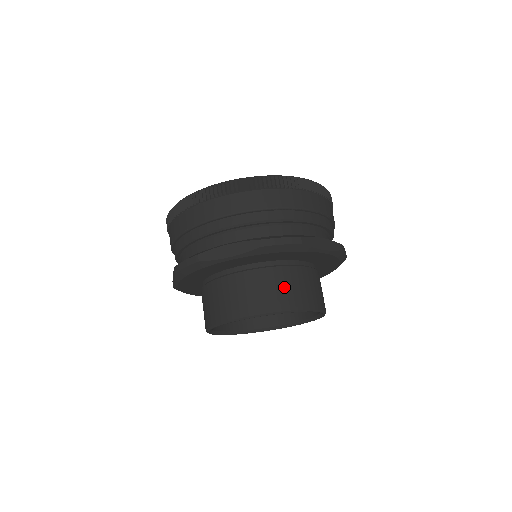
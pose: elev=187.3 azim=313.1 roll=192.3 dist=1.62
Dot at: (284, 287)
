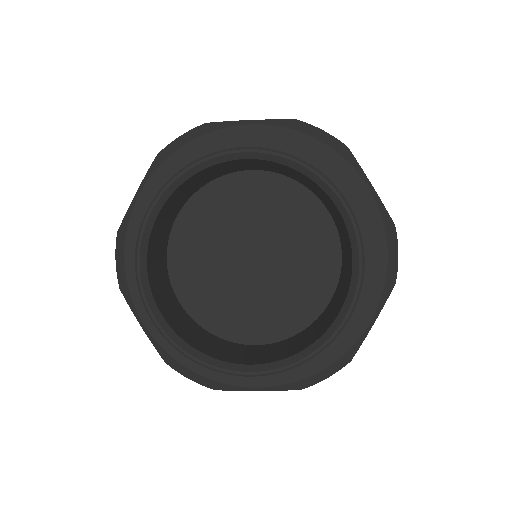
Dot at: occluded
